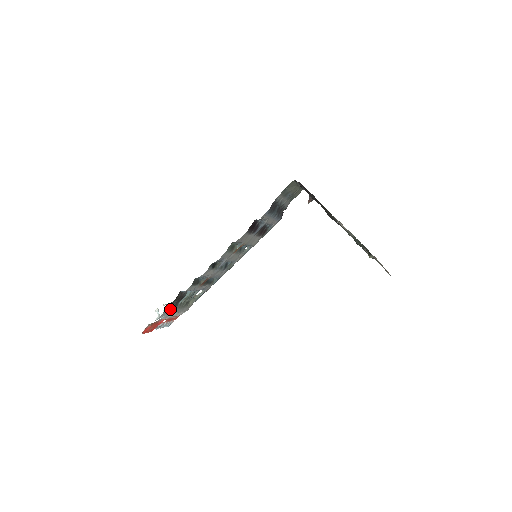
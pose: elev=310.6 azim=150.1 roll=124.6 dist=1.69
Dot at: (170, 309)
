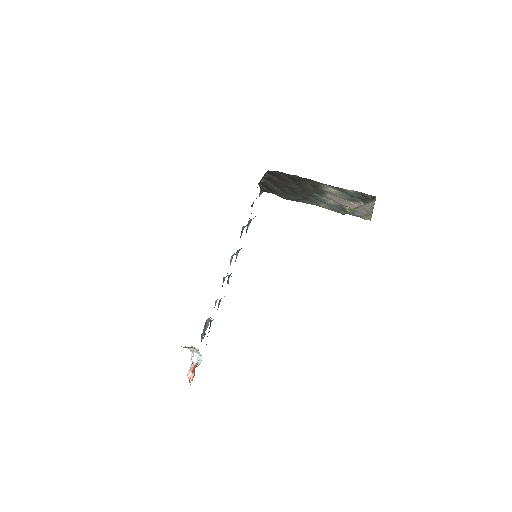
Dot at: occluded
